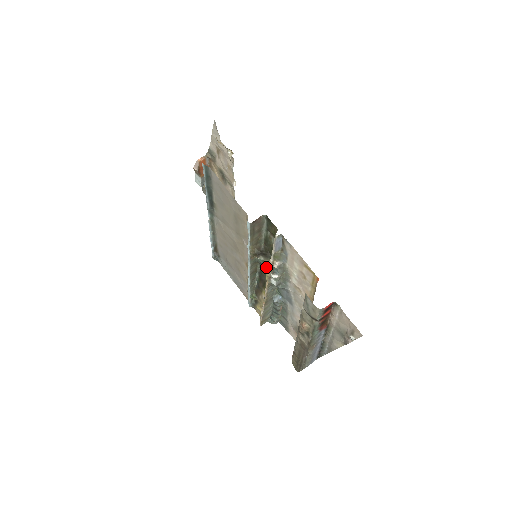
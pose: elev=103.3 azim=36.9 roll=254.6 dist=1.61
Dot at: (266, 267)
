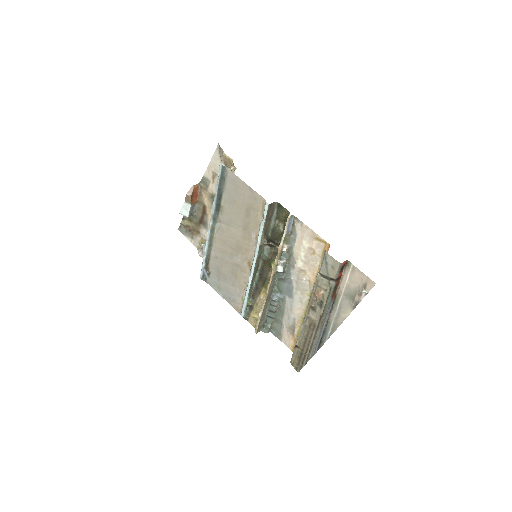
Dot at: (271, 259)
